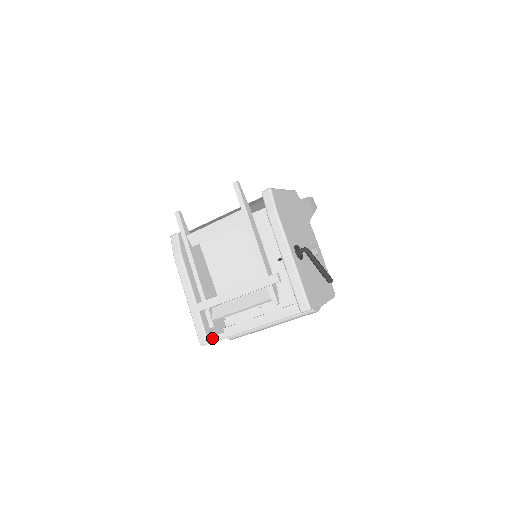
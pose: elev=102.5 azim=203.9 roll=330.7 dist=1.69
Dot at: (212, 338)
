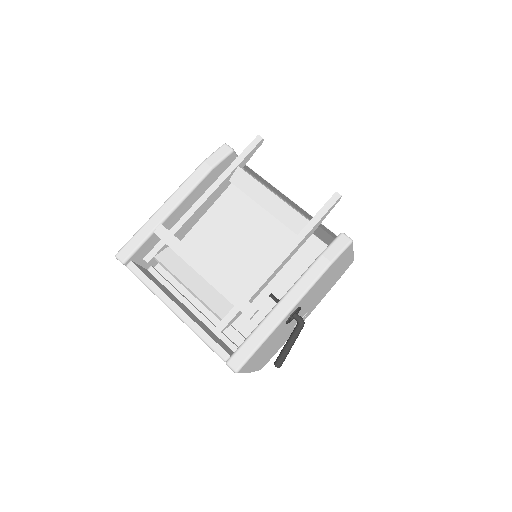
Dot at: (132, 265)
